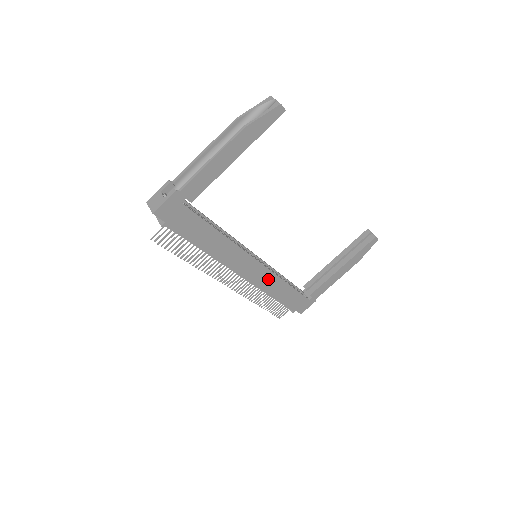
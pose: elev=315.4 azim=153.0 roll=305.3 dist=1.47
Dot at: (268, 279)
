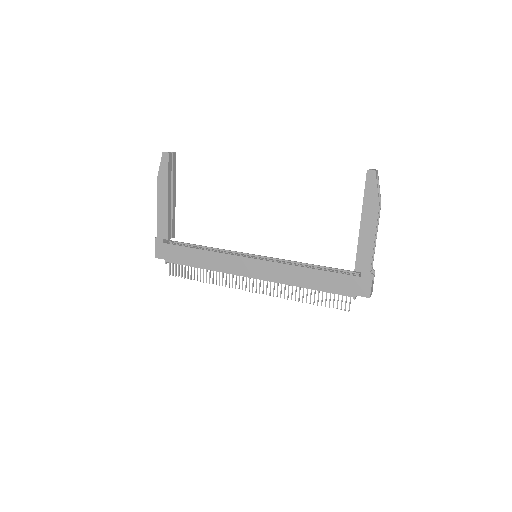
Dot at: (281, 271)
